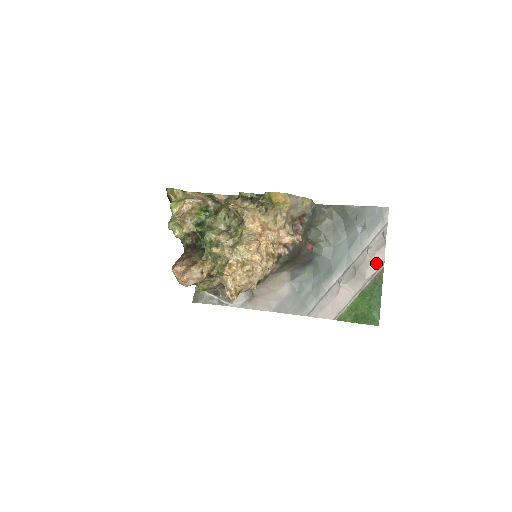
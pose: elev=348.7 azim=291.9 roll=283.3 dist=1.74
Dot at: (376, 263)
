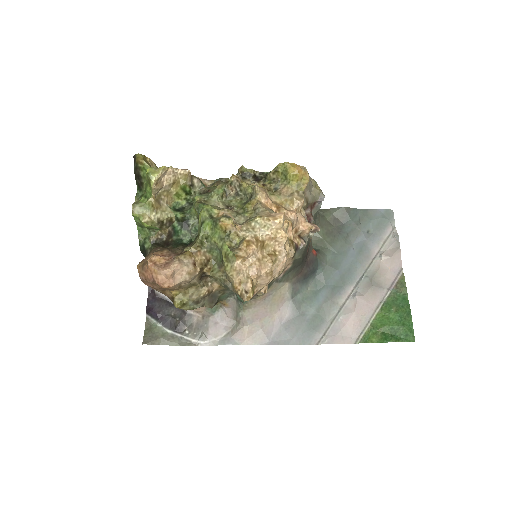
Dot at: (393, 269)
